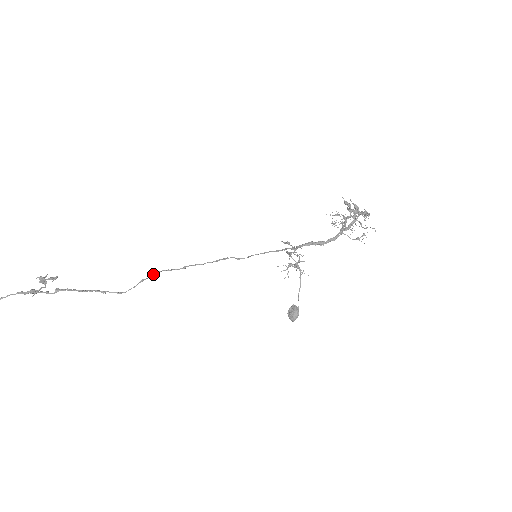
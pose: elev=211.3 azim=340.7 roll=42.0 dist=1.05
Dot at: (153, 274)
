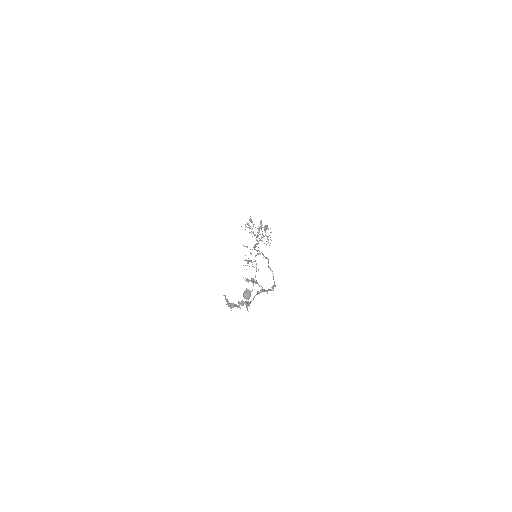
Dot at: occluded
